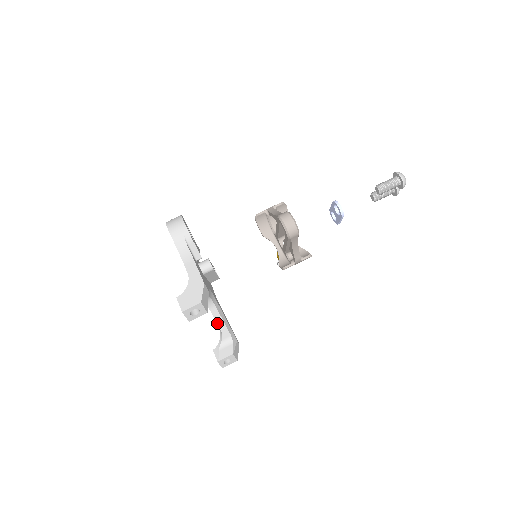
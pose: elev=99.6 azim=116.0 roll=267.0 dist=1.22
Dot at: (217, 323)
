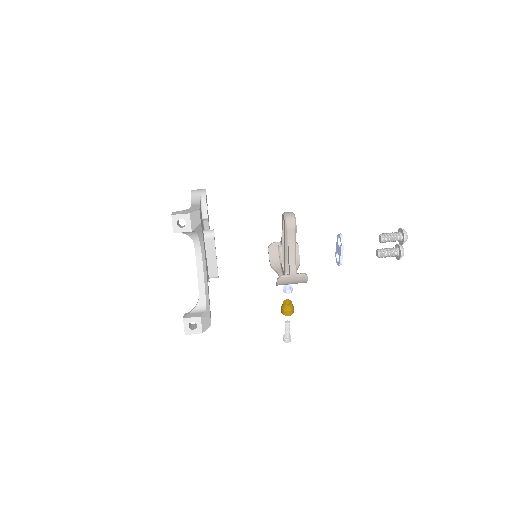
Dot at: (198, 284)
